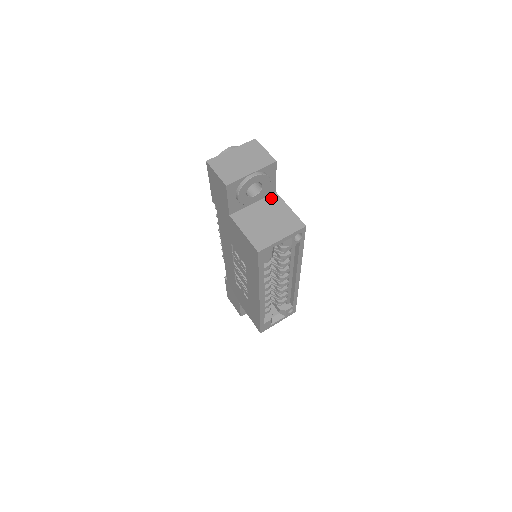
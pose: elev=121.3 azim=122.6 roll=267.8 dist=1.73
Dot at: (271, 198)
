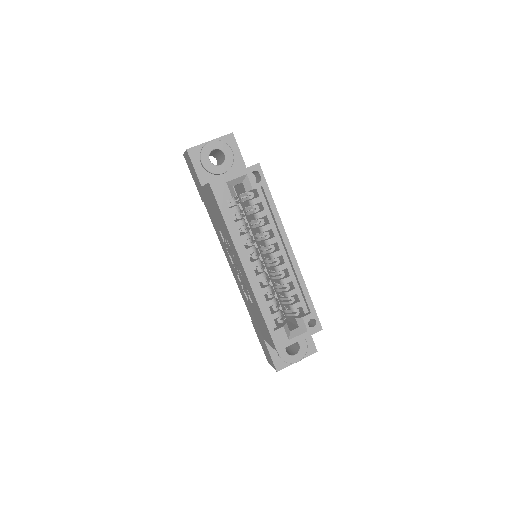
Dot at: occluded
